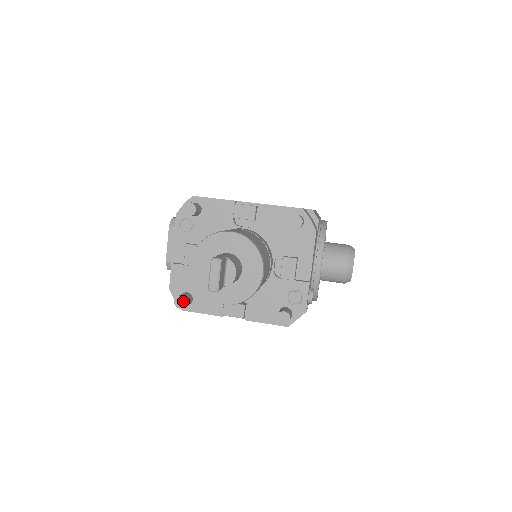
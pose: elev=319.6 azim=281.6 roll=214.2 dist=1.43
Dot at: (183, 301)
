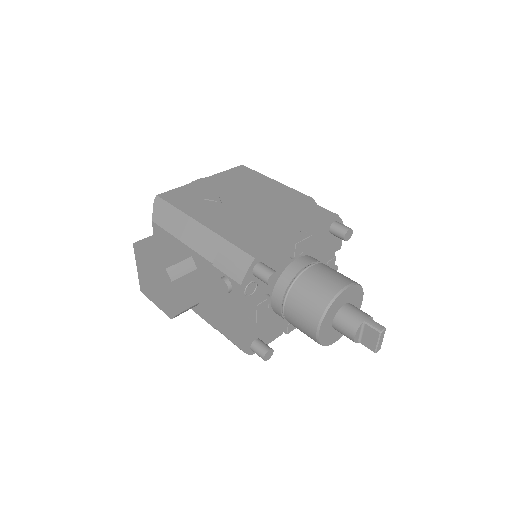
Dot at: (271, 353)
